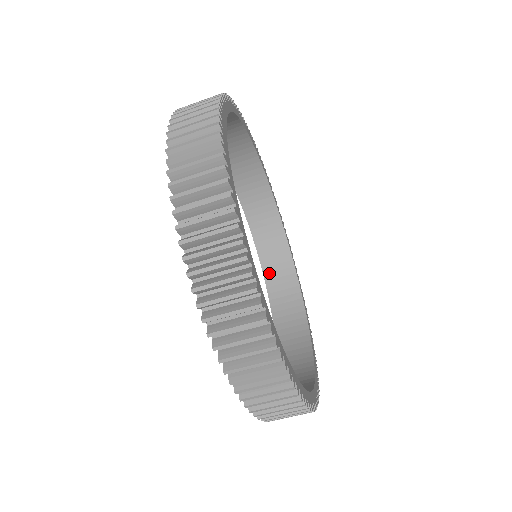
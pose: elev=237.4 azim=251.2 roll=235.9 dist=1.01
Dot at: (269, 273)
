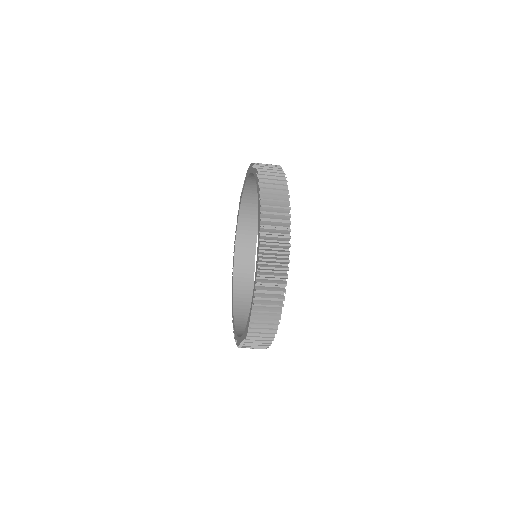
Dot at: (239, 251)
